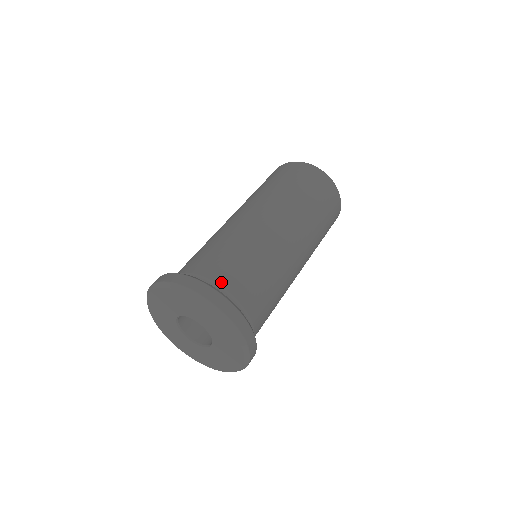
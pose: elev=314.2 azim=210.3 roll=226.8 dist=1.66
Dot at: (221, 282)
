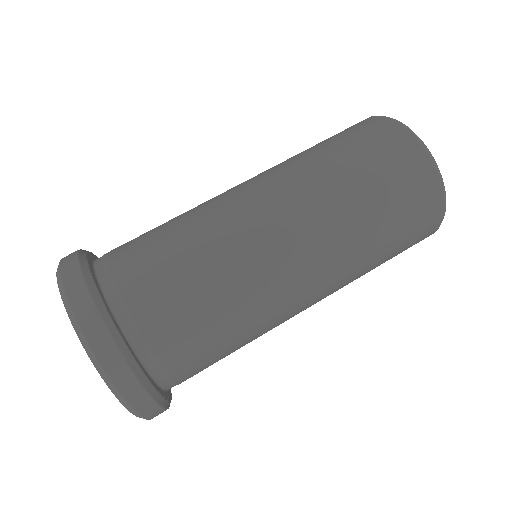
Dot at: (136, 313)
